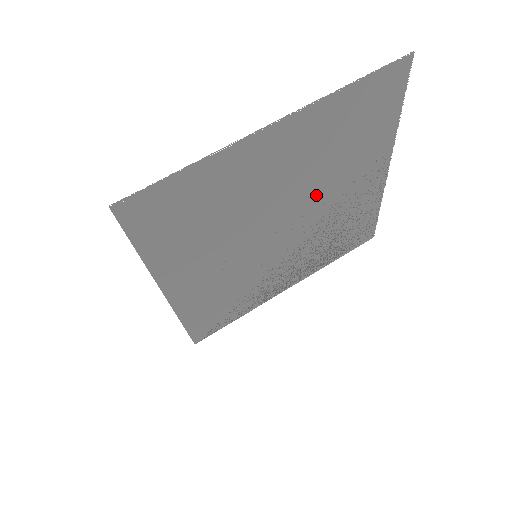
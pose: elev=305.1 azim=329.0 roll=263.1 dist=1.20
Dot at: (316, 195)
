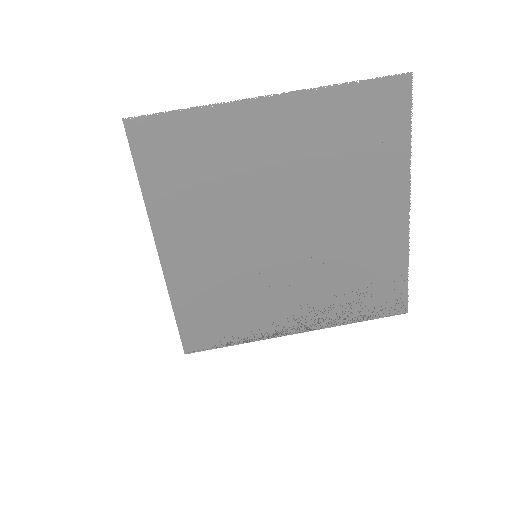
Dot at: (321, 205)
